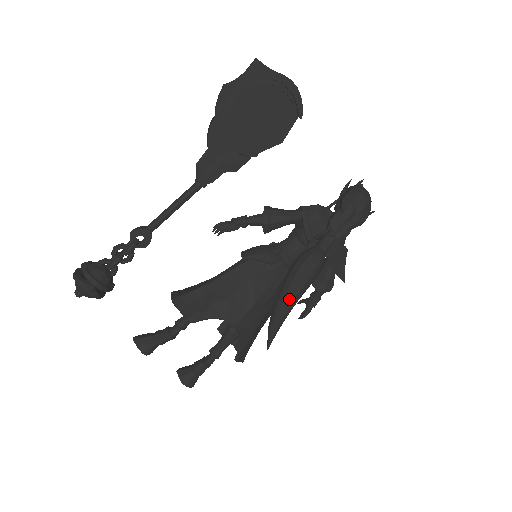
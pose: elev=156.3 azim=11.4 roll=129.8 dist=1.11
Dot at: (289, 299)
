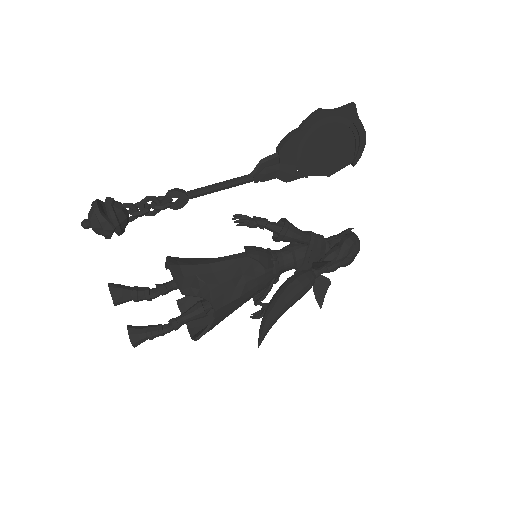
Dot at: (282, 309)
